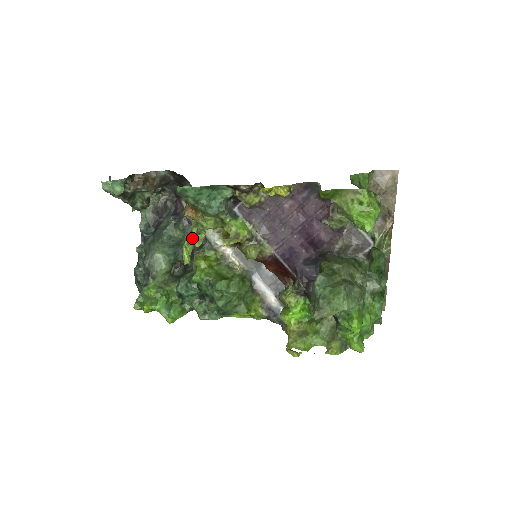
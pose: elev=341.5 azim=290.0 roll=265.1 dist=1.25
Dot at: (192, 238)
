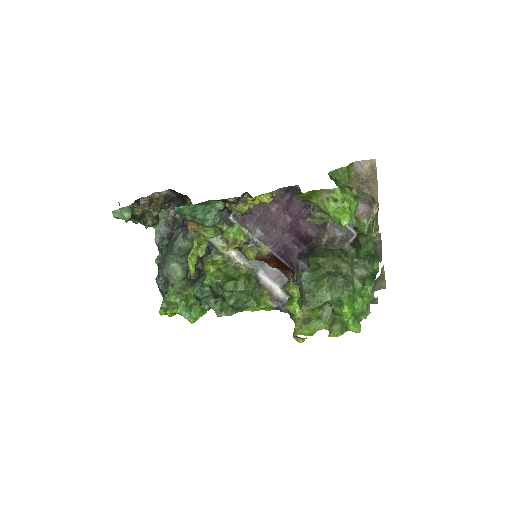
Dot at: (195, 250)
